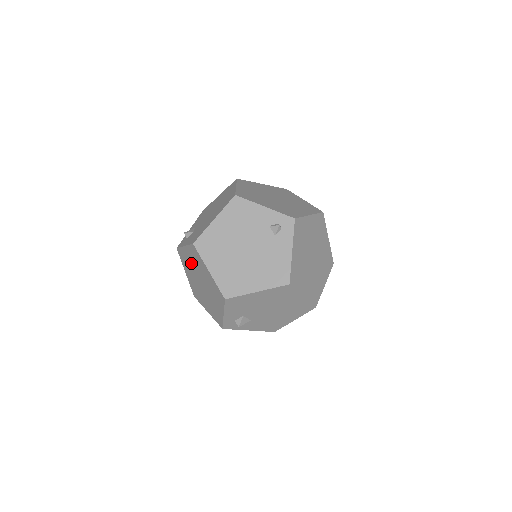
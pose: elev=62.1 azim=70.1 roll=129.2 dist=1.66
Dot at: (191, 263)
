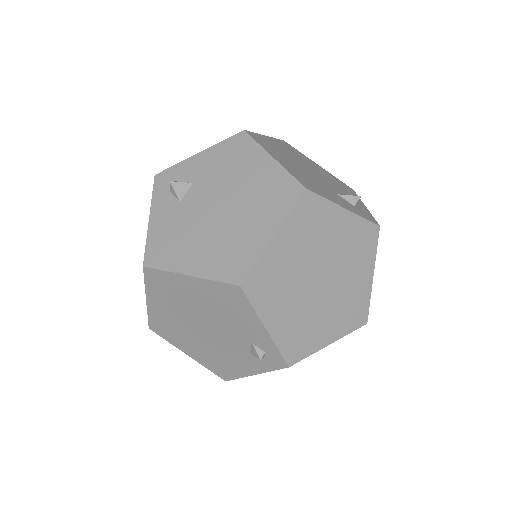
Dot at: occluded
